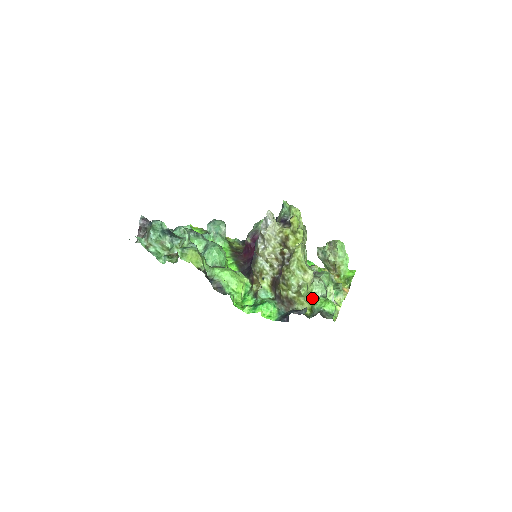
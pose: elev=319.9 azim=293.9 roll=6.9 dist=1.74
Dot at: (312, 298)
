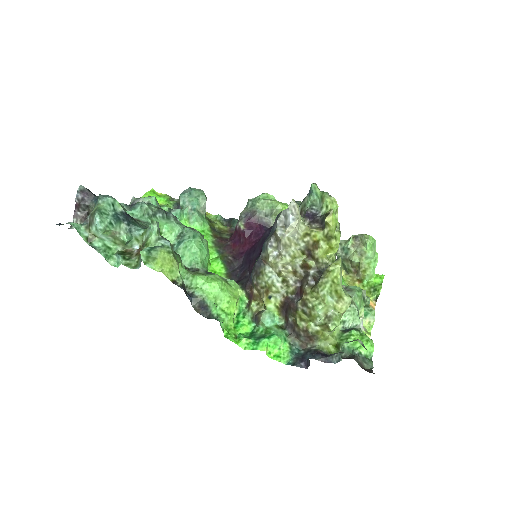
Dot at: (339, 329)
